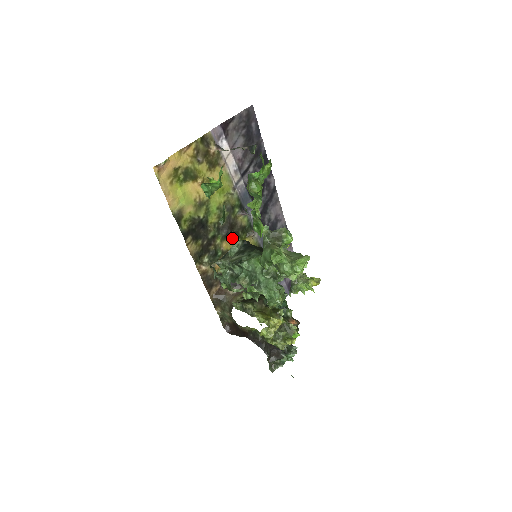
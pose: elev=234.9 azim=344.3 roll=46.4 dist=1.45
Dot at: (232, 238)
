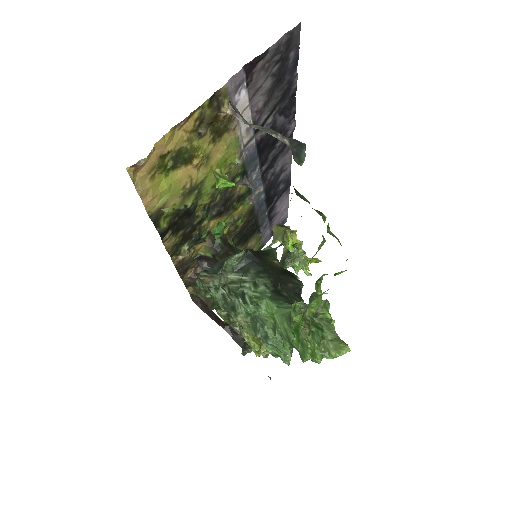
Dot at: (223, 213)
